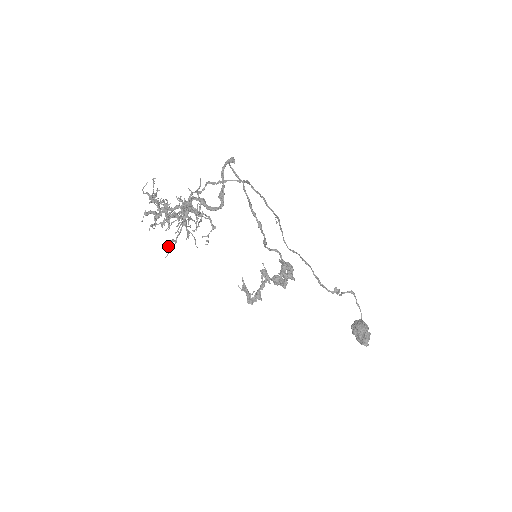
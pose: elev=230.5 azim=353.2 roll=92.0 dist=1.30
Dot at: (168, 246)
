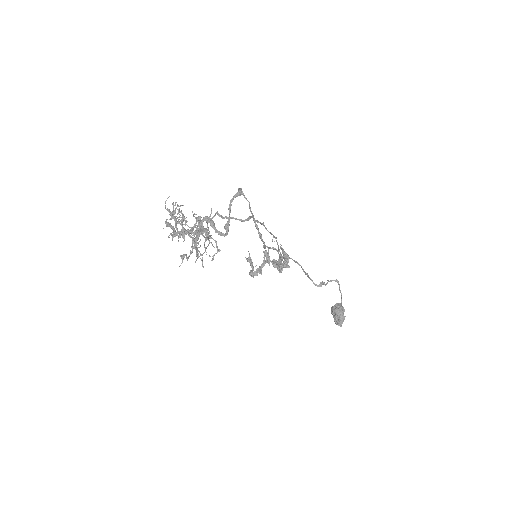
Dot at: (182, 258)
